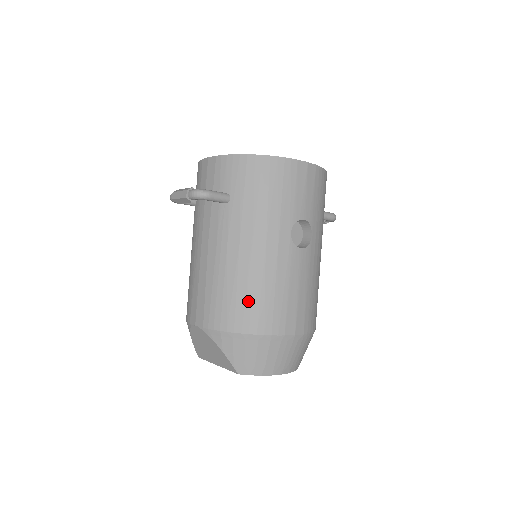
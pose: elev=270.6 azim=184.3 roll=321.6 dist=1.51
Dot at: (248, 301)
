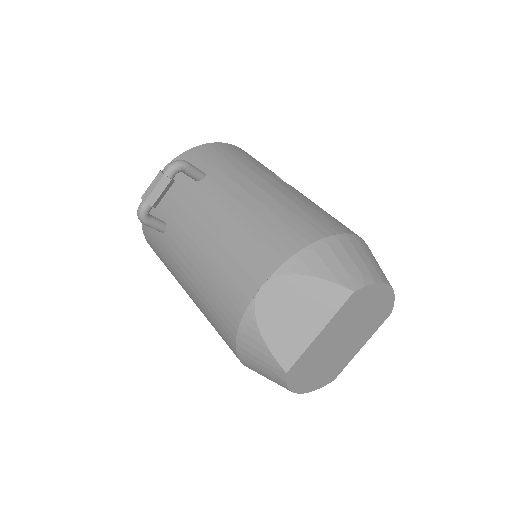
Dot at: (296, 217)
